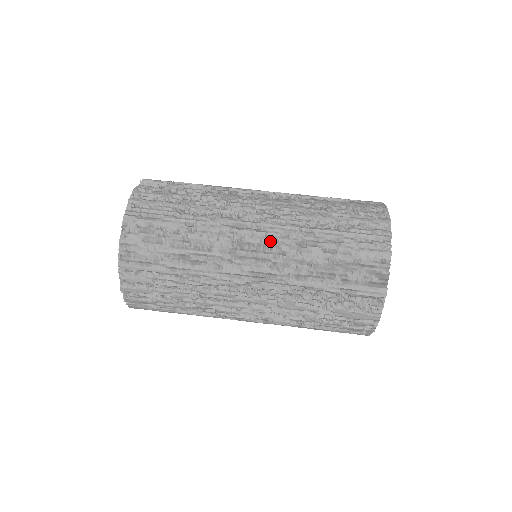
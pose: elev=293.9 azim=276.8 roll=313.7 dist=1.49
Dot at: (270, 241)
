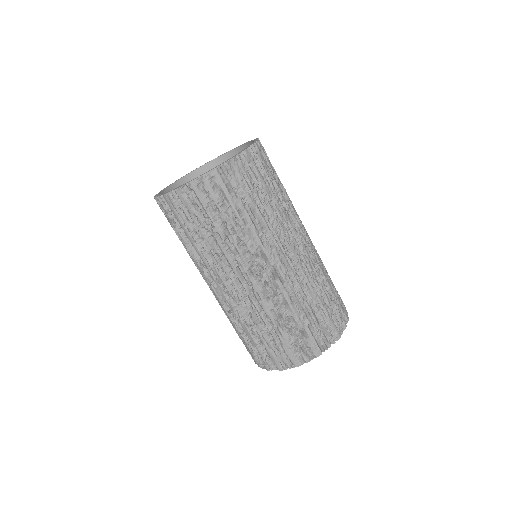
Dot at: (301, 262)
